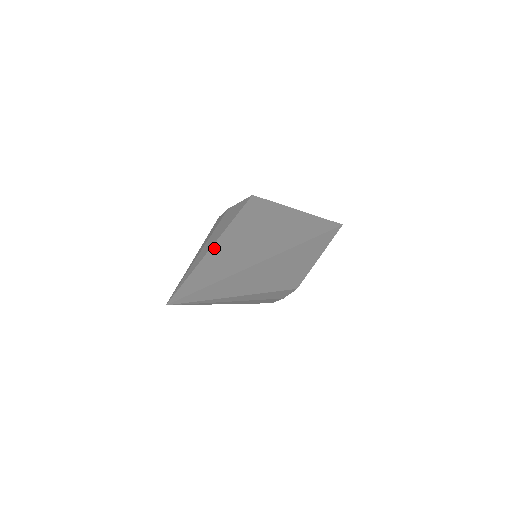
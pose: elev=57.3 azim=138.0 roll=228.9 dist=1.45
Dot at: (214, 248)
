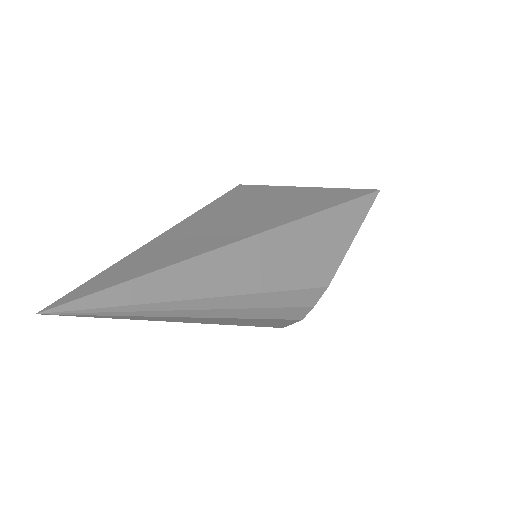
Dot at: (157, 239)
